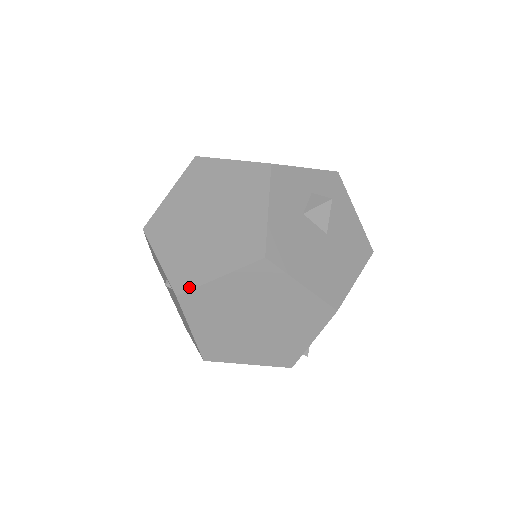
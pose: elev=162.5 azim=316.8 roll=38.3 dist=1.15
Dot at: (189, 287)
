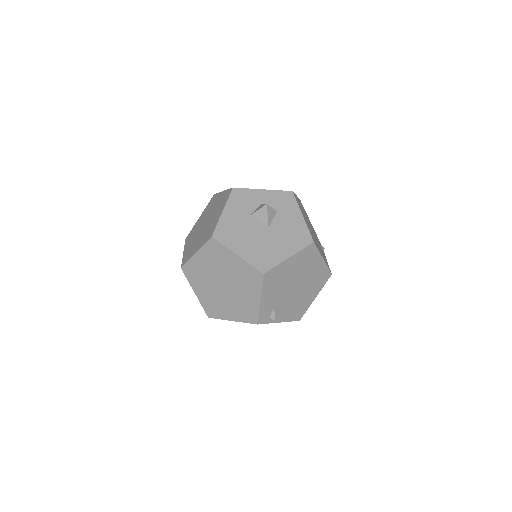
Dot at: (186, 262)
